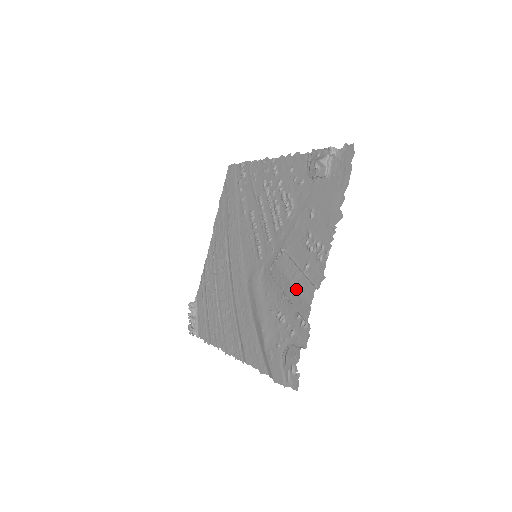
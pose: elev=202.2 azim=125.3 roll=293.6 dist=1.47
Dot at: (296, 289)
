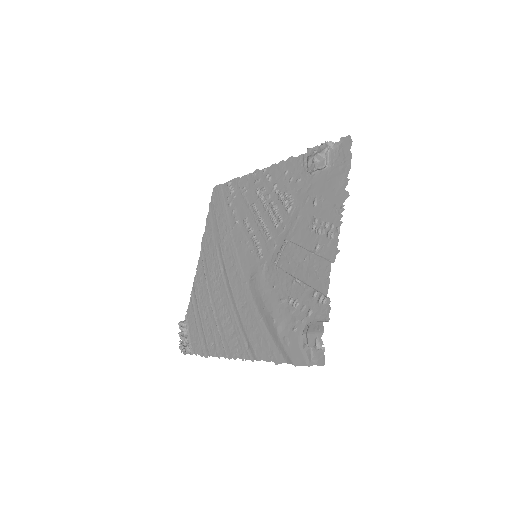
Dot at: (309, 268)
